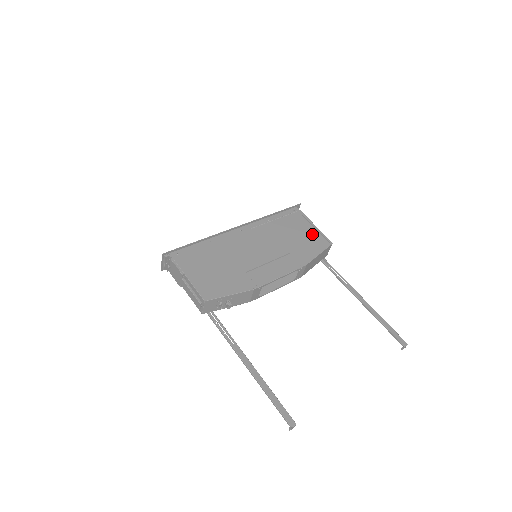
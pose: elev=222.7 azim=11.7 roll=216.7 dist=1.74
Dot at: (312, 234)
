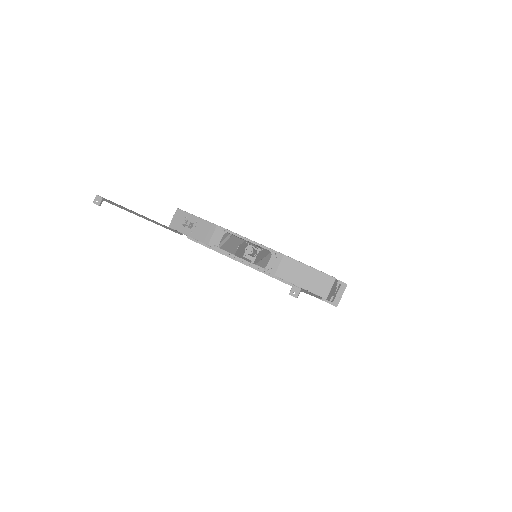
Dot at: occluded
